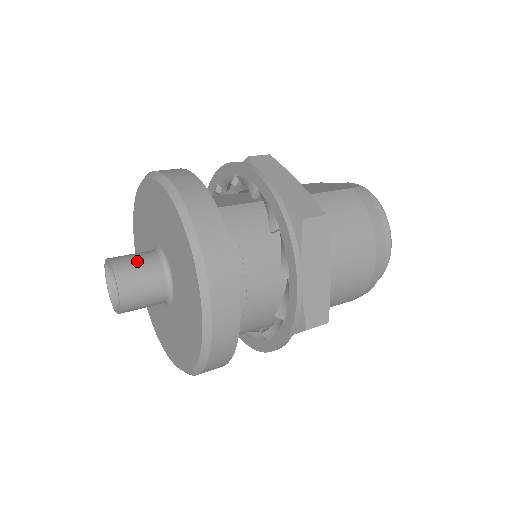
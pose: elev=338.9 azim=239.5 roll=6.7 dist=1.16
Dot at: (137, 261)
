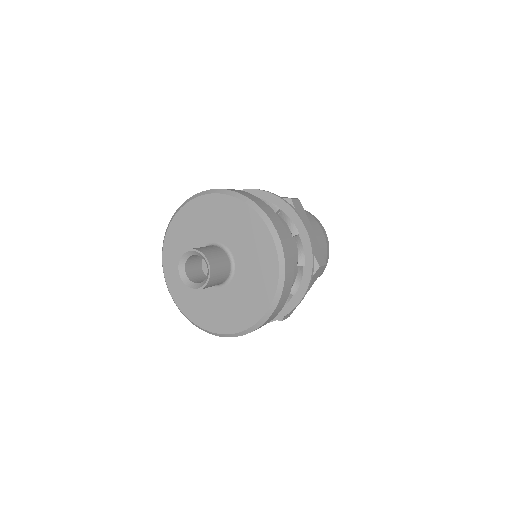
Dot at: (205, 247)
